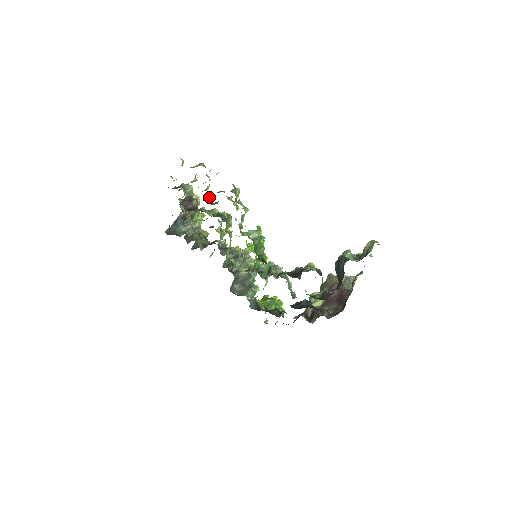
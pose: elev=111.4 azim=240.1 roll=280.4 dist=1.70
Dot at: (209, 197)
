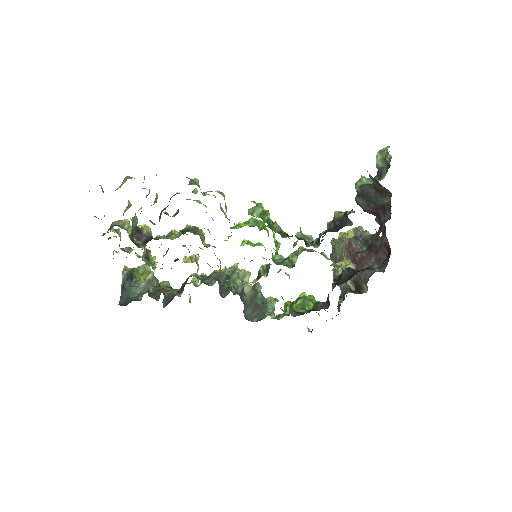
Dot at: occluded
